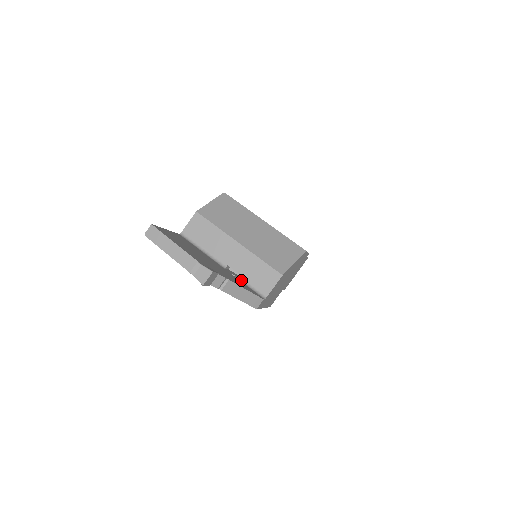
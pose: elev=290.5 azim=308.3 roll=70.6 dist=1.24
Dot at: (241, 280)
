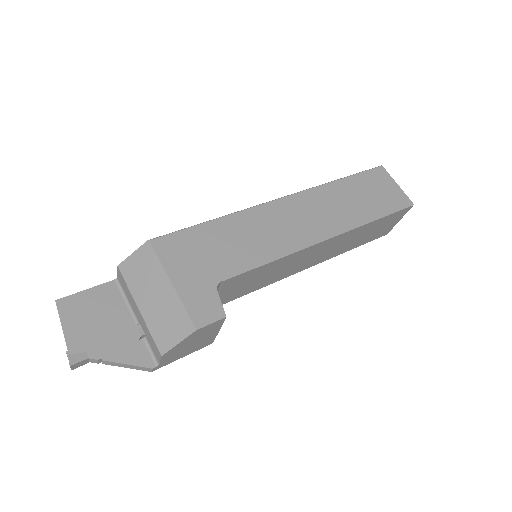
Dot at: (146, 341)
